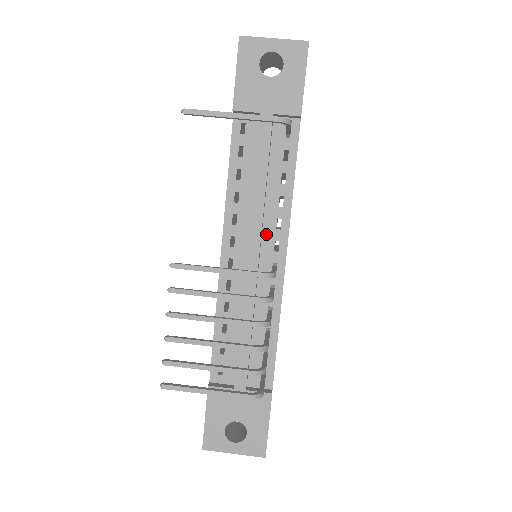
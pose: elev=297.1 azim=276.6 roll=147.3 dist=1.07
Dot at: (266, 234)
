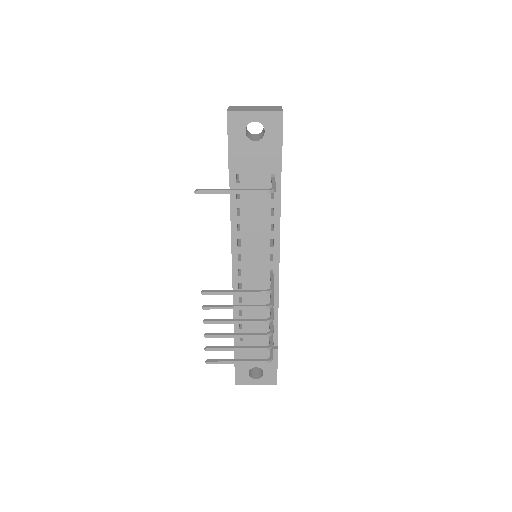
Dot at: (263, 250)
